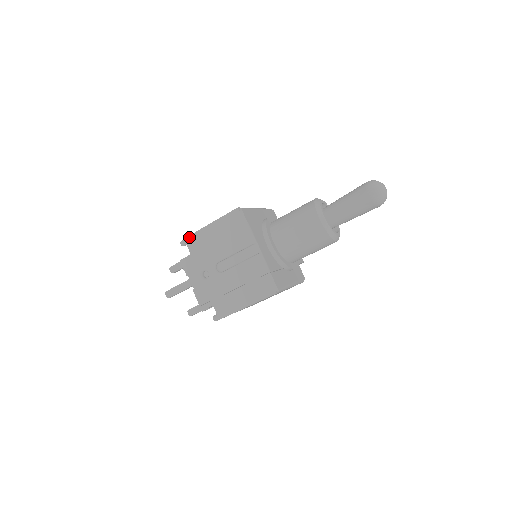
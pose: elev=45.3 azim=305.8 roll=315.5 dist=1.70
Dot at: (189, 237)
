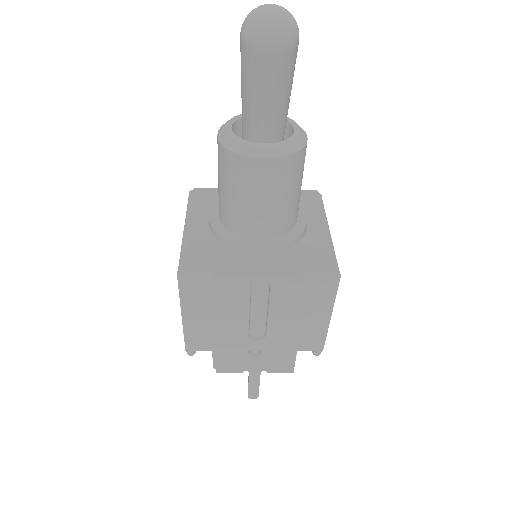
Dot at: (187, 345)
